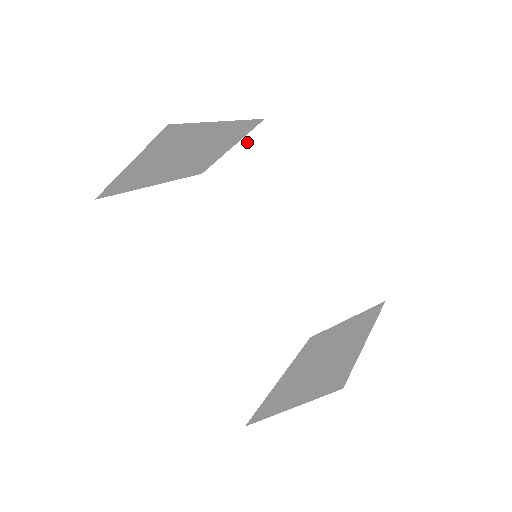
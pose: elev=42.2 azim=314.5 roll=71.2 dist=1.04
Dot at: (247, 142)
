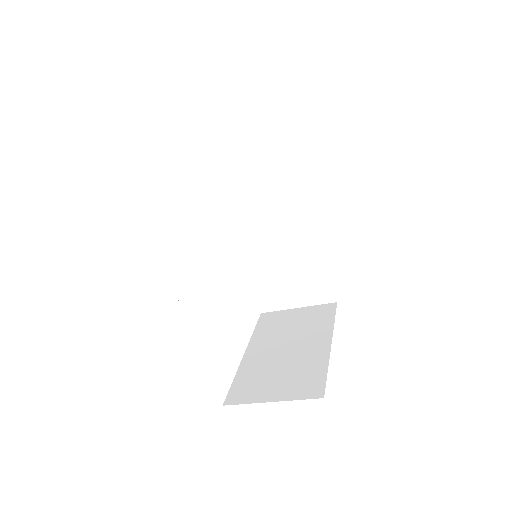
Dot at: (261, 131)
